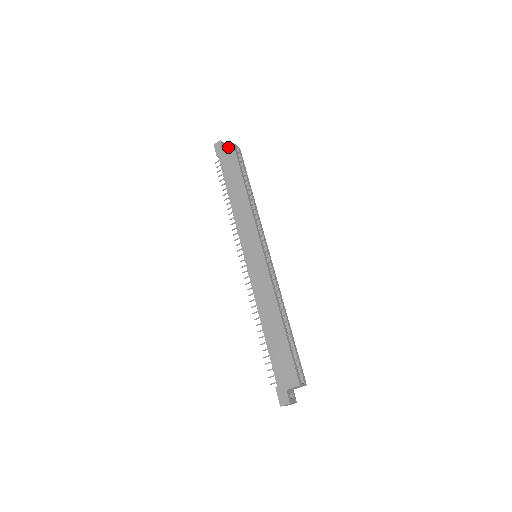
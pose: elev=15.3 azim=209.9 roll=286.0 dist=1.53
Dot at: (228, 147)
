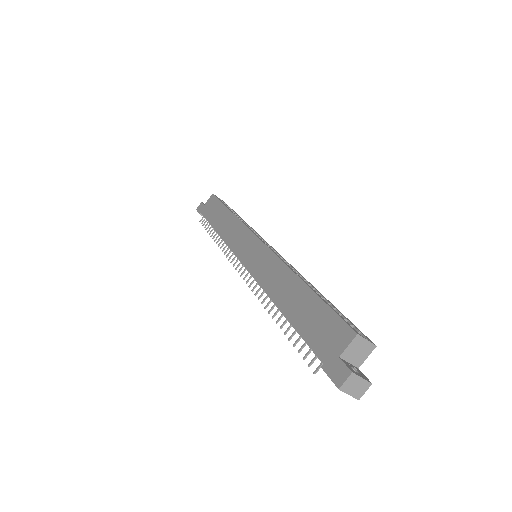
Dot at: (209, 200)
